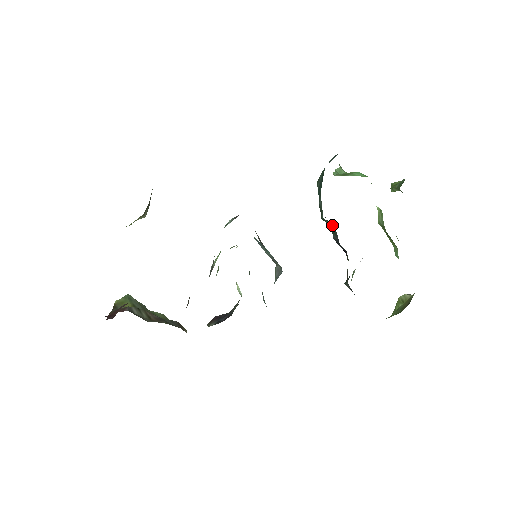
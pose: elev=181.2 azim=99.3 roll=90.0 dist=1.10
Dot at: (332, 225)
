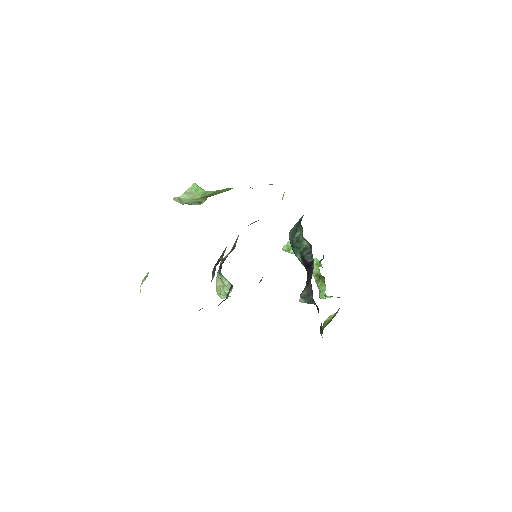
Dot at: (306, 244)
